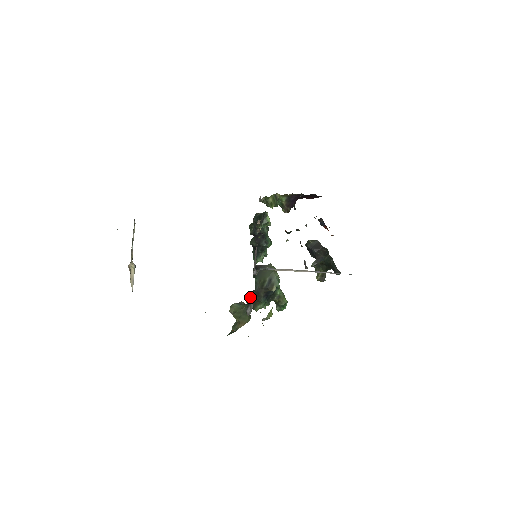
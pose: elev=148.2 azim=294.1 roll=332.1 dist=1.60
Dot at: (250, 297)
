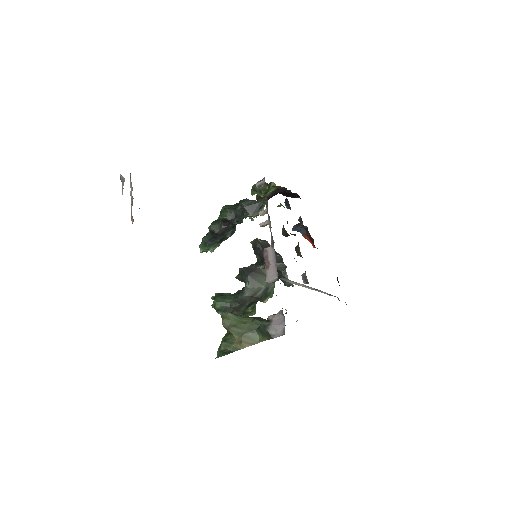
Dot at: (226, 303)
